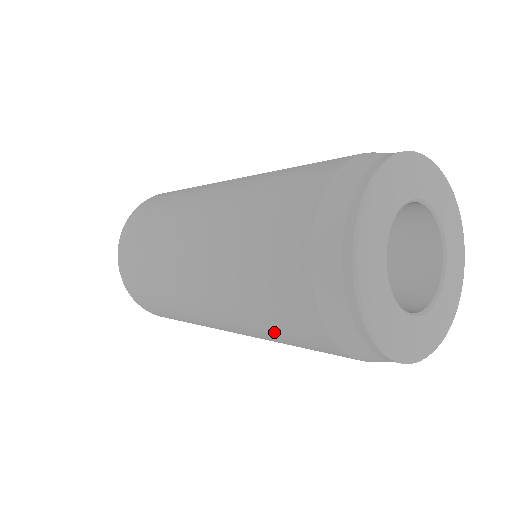
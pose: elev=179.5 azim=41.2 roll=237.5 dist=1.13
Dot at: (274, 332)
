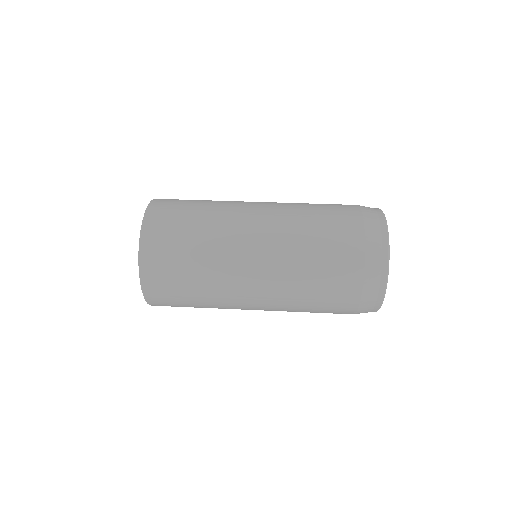
Dot at: (313, 296)
